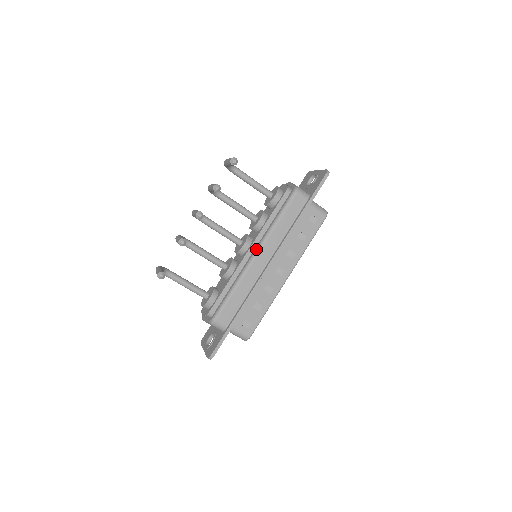
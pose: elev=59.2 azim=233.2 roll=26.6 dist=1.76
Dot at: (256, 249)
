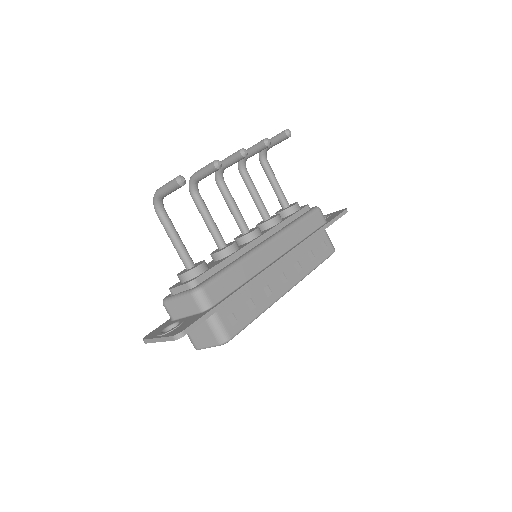
Dot at: (270, 237)
